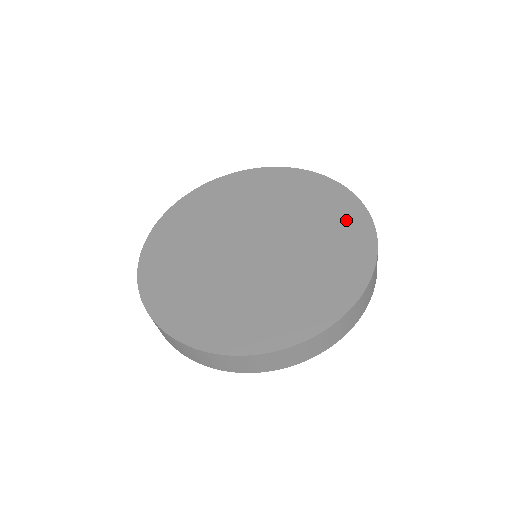
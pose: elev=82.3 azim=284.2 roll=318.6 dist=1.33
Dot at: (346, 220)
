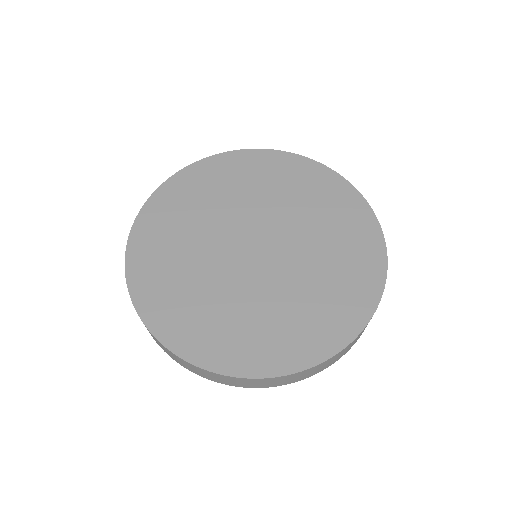
Dot at: (360, 252)
